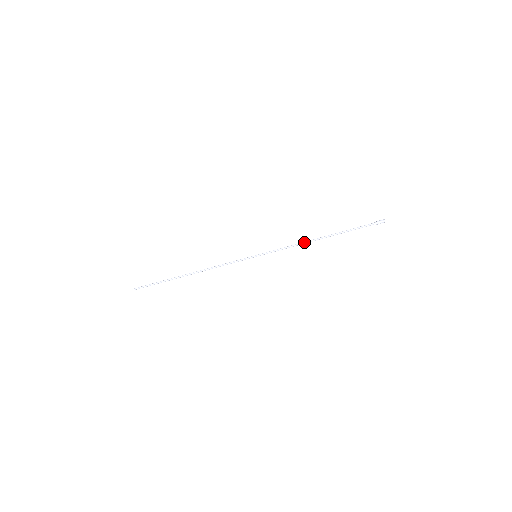
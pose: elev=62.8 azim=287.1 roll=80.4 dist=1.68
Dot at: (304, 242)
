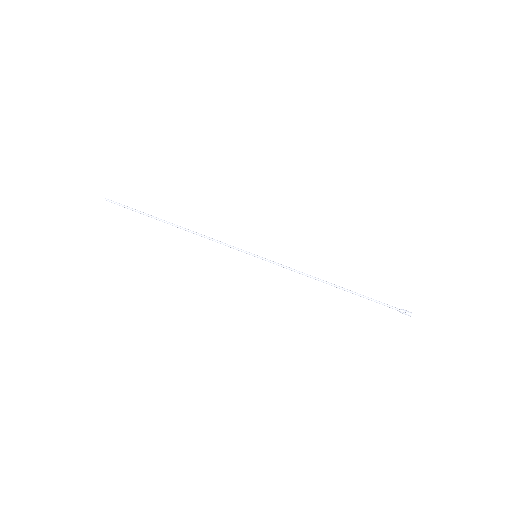
Dot at: (315, 277)
